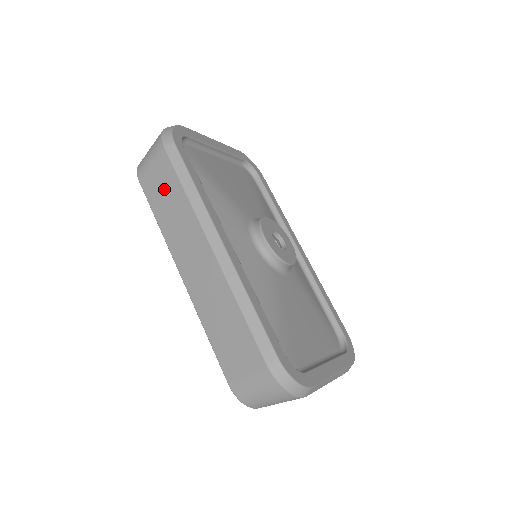
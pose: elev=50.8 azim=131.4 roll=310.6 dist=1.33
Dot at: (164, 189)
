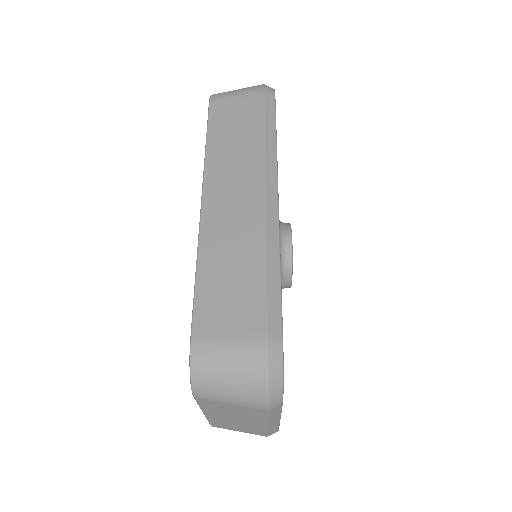
Dot at: (239, 122)
